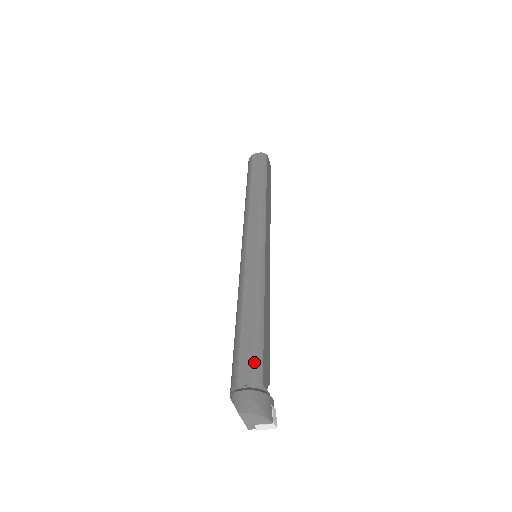
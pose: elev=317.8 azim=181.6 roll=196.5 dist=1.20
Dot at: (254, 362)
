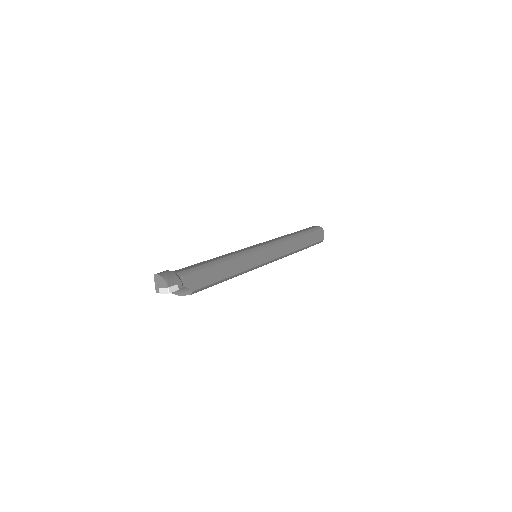
Dot at: (189, 269)
